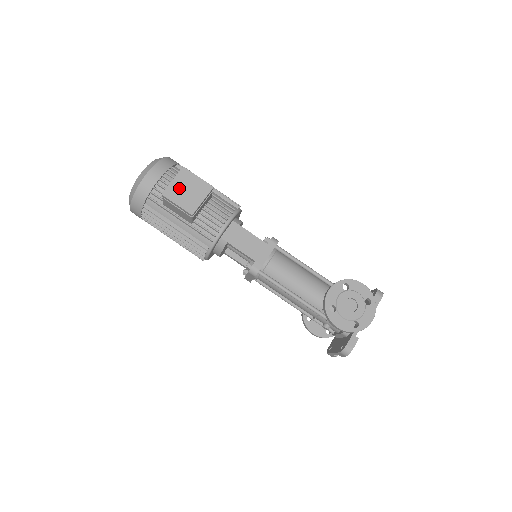
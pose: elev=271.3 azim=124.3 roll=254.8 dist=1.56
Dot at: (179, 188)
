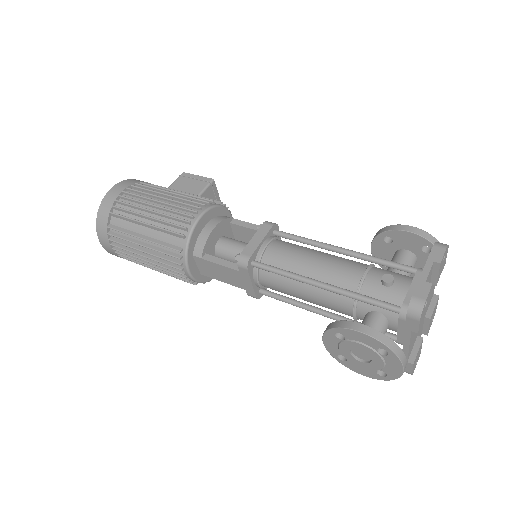
Dot at: occluded
